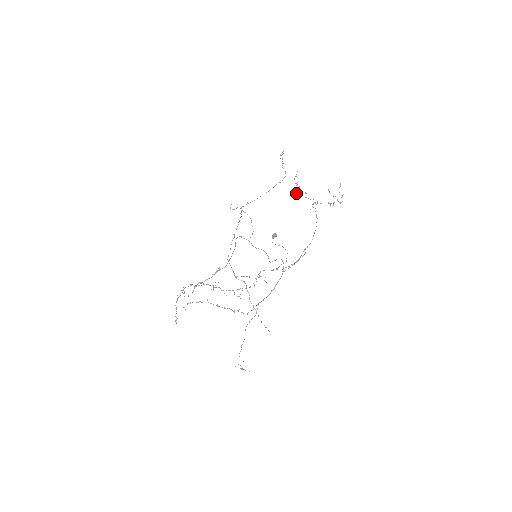
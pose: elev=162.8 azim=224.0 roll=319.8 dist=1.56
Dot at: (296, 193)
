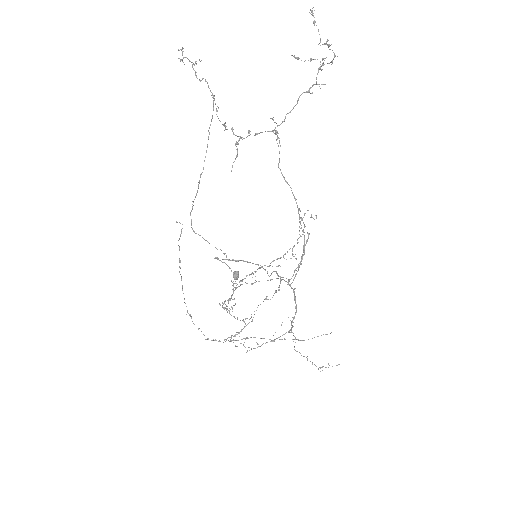
Dot at: occluded
